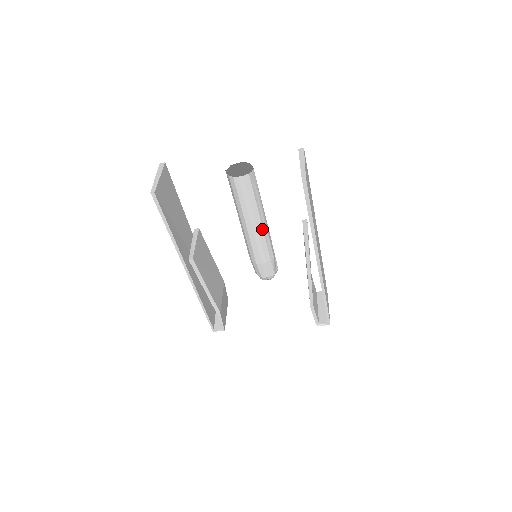
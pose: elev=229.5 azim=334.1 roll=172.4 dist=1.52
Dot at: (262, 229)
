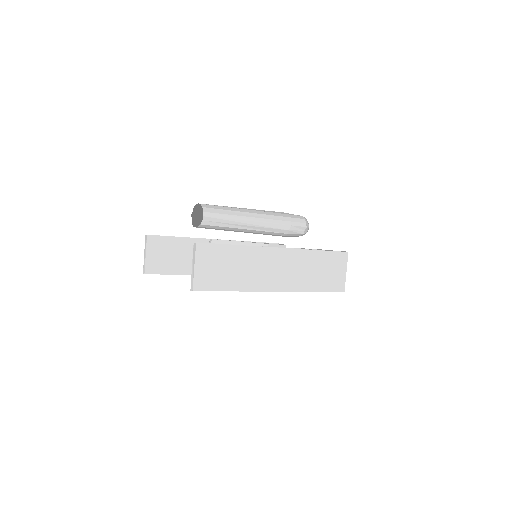
Dot at: (254, 230)
